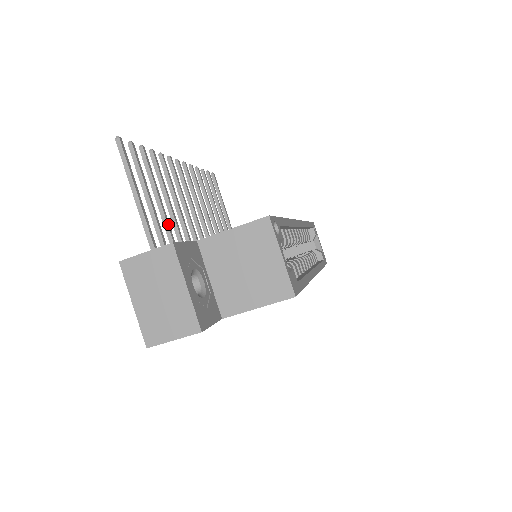
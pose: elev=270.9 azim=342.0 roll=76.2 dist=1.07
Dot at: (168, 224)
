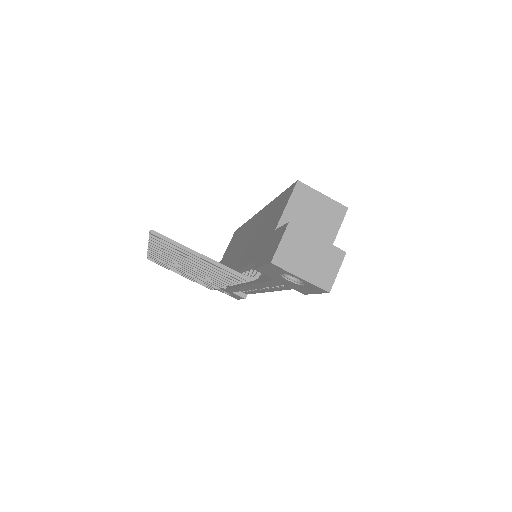
Dot at: occluded
